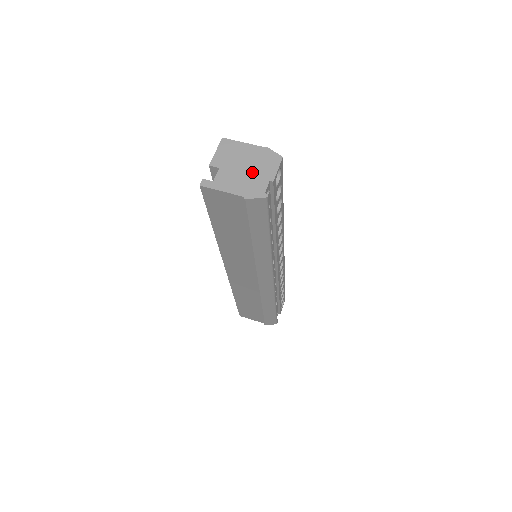
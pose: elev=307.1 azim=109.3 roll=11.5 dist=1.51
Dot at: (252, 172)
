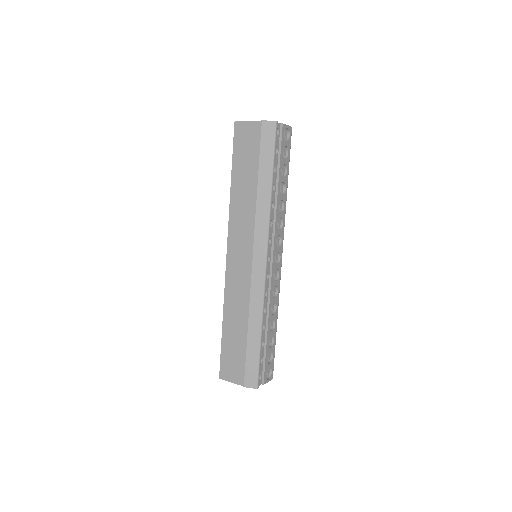
Dot at: occluded
